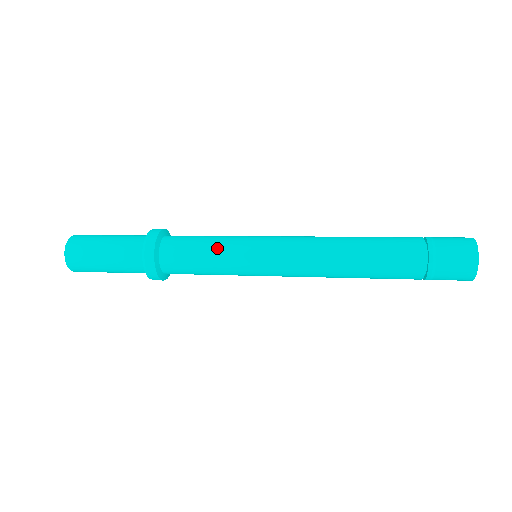
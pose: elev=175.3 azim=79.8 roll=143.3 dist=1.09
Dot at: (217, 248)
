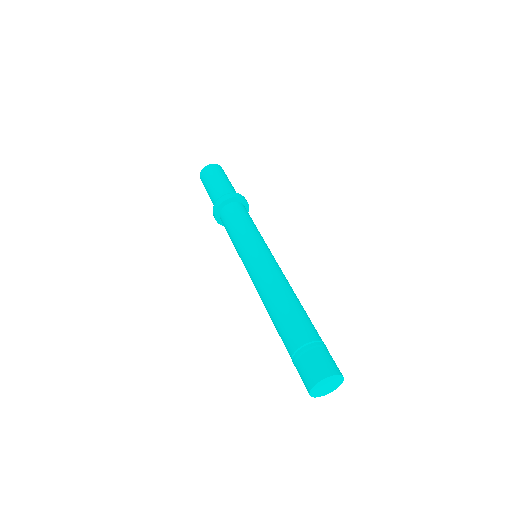
Dot at: (235, 236)
